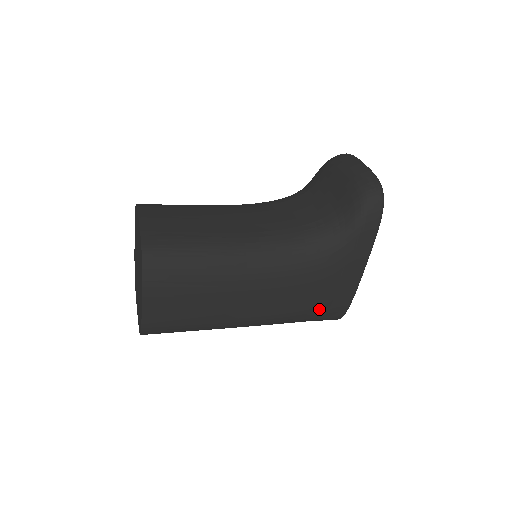
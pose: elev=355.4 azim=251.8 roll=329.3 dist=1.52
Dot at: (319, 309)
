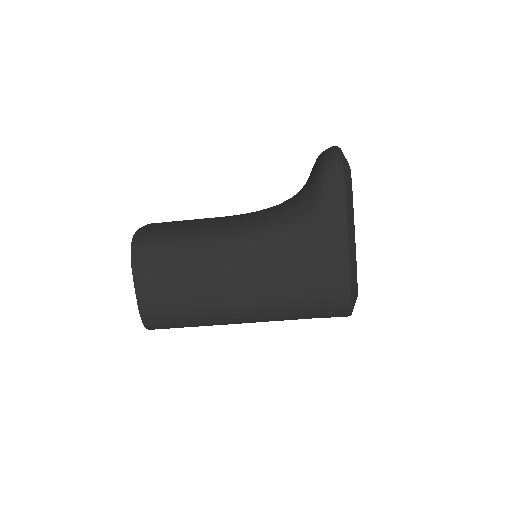
Dot at: (314, 294)
